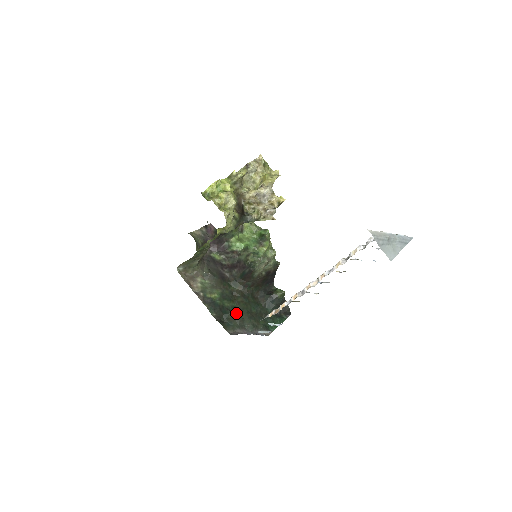
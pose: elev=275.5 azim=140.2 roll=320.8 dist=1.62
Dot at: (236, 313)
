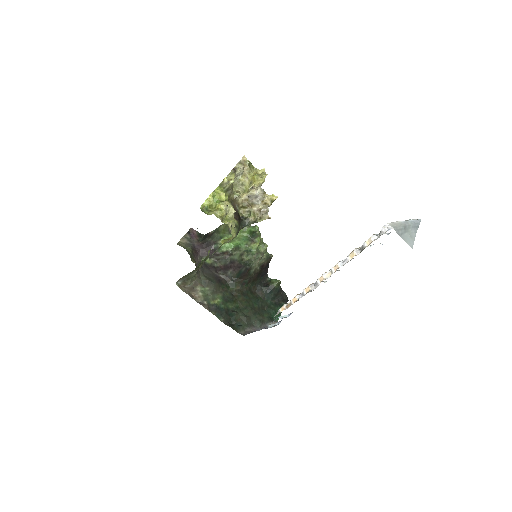
Dot at: (241, 313)
